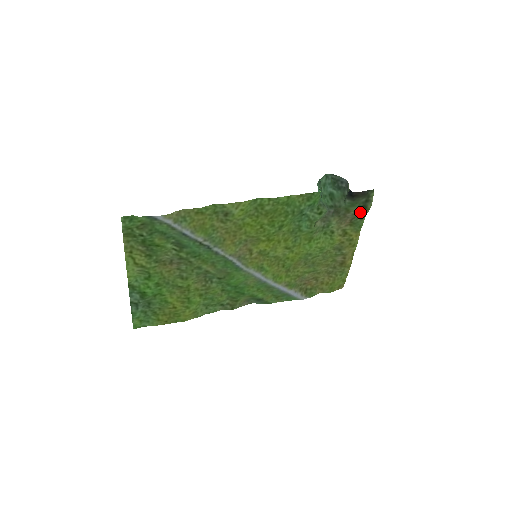
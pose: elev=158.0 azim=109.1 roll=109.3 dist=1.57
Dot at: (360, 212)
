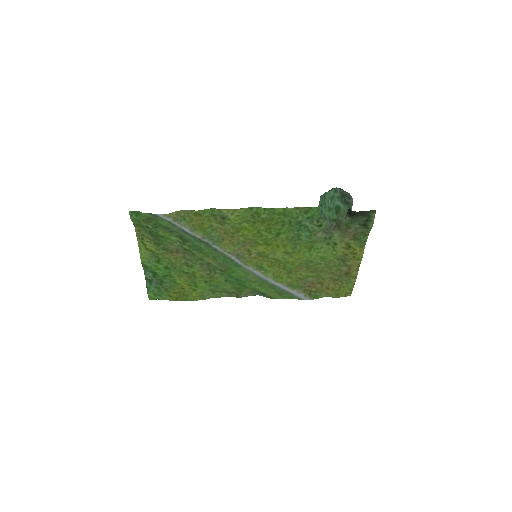
Dot at: (362, 229)
